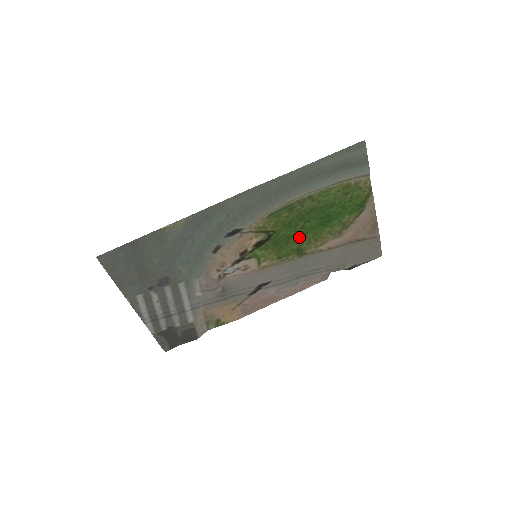
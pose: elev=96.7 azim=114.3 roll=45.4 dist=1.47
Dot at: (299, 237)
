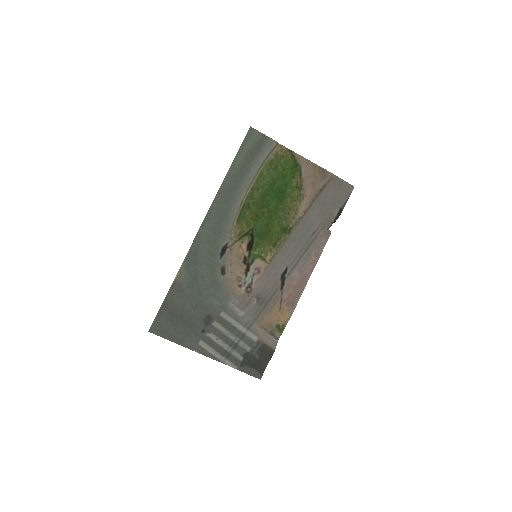
Dot at: (274, 220)
